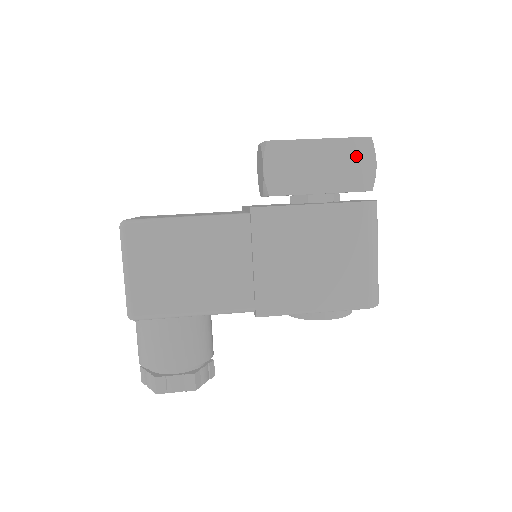
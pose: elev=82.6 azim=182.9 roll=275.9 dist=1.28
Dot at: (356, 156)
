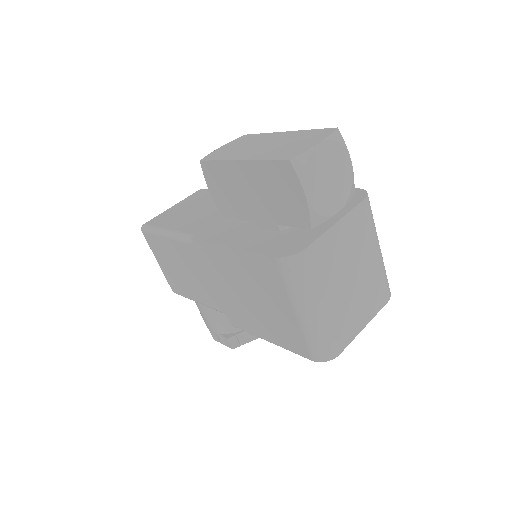
Dot at: (280, 184)
